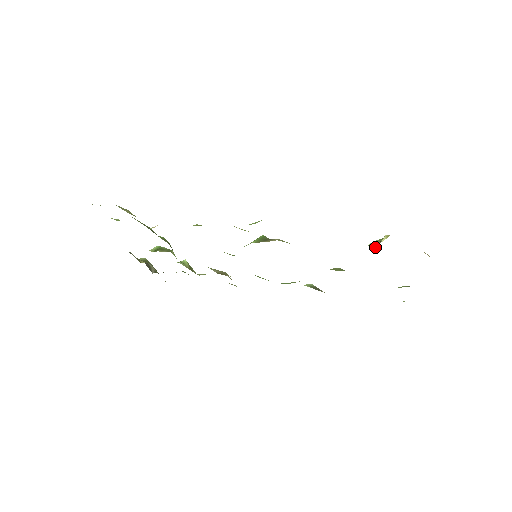
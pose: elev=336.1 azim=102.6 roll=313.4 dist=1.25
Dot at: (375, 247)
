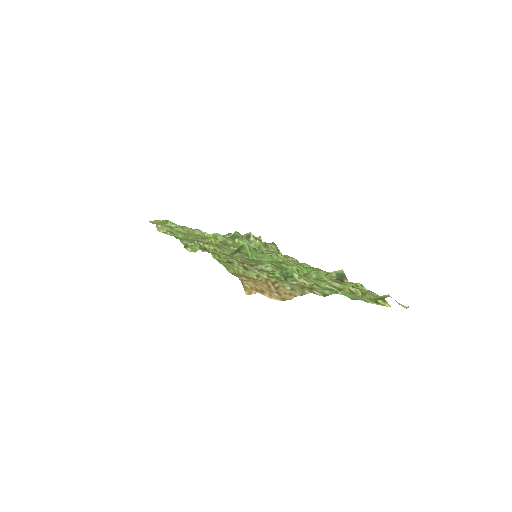
Dot at: occluded
